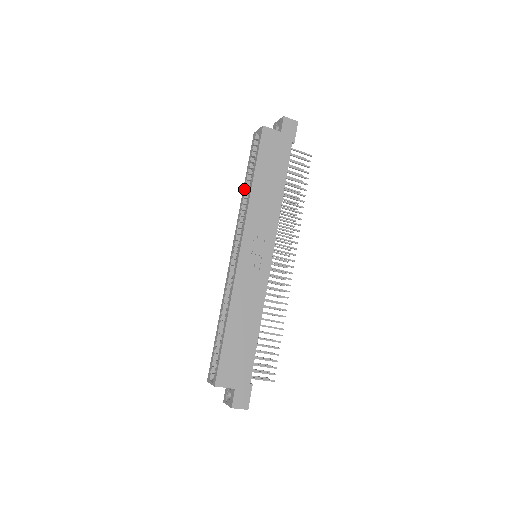
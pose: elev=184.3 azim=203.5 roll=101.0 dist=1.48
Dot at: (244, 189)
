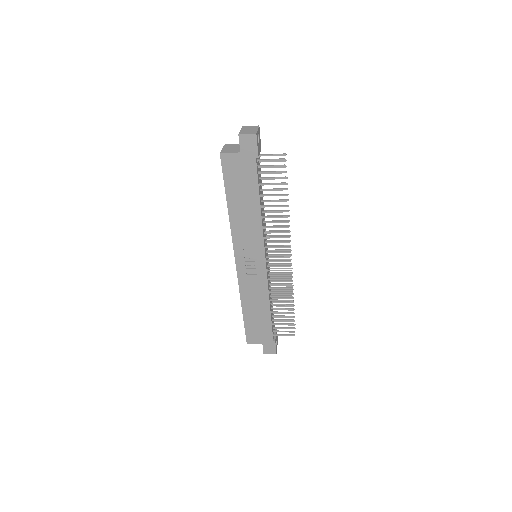
Dot at: occluded
